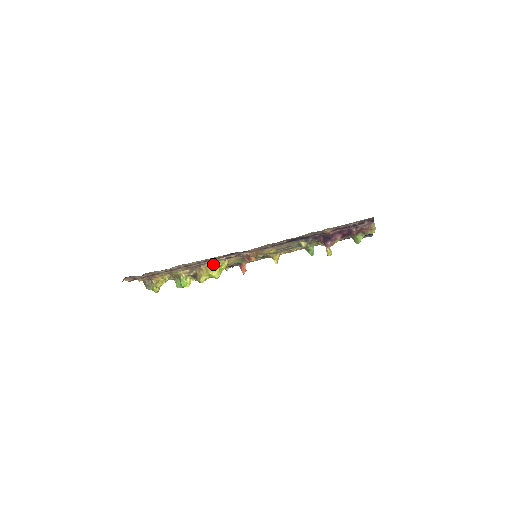
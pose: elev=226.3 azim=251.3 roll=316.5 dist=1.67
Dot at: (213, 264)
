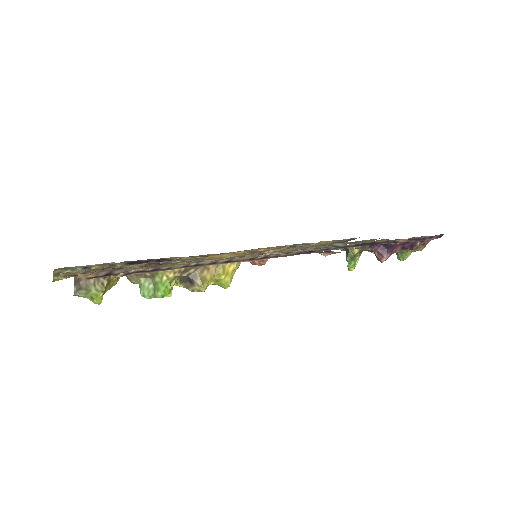
Dot at: occluded
